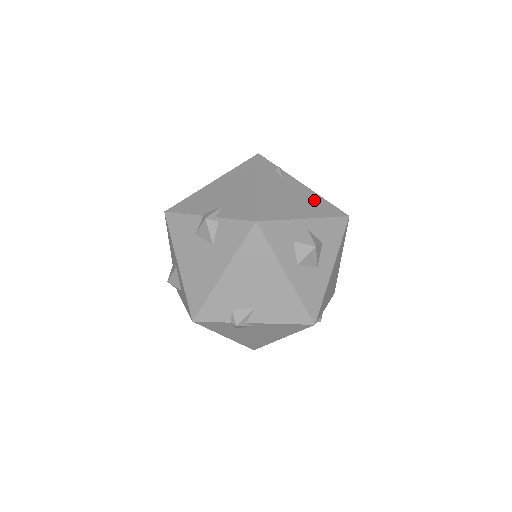
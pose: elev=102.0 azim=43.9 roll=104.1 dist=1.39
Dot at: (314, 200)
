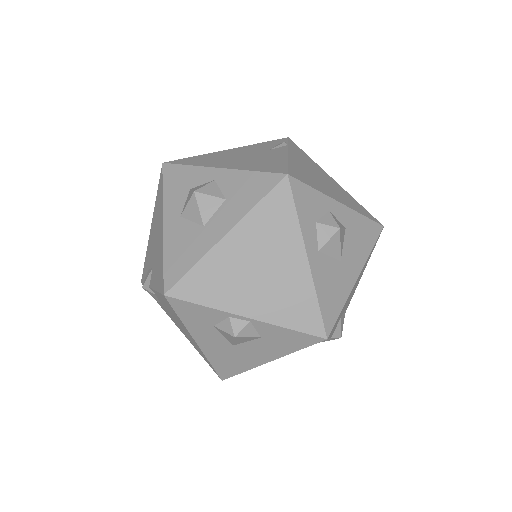
Dot at: (268, 161)
